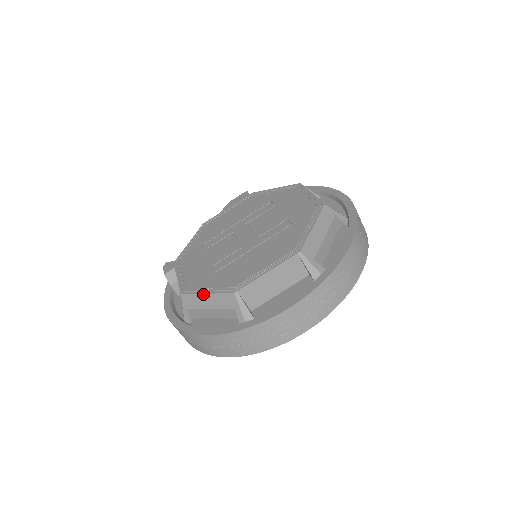
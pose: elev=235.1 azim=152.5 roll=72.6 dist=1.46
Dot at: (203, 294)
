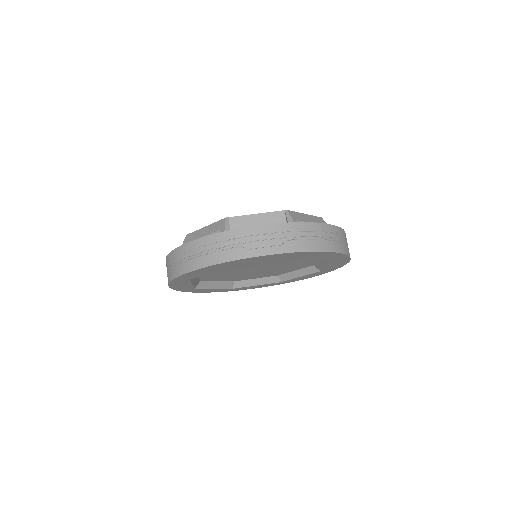
Dot at: (203, 228)
